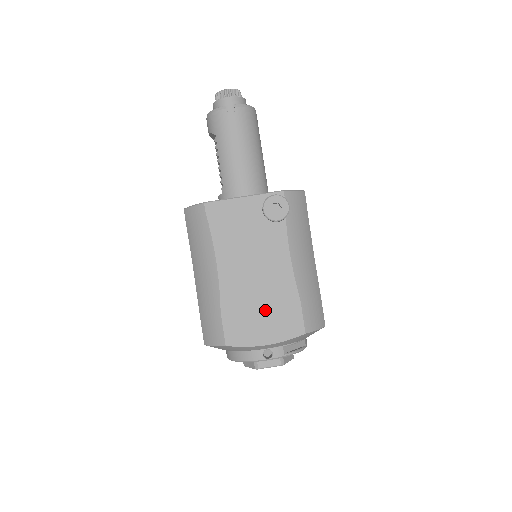
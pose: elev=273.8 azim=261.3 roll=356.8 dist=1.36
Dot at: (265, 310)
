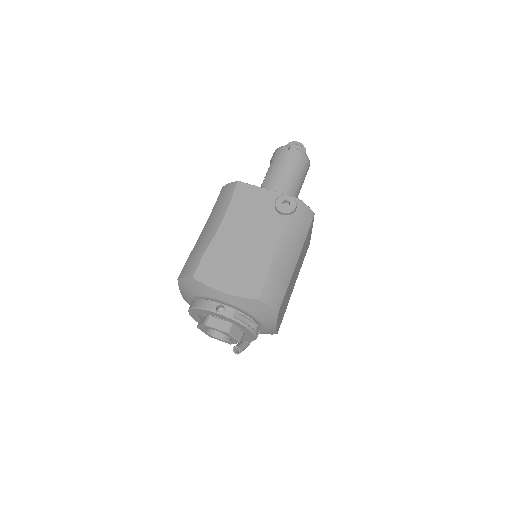
Dot at: (237, 267)
